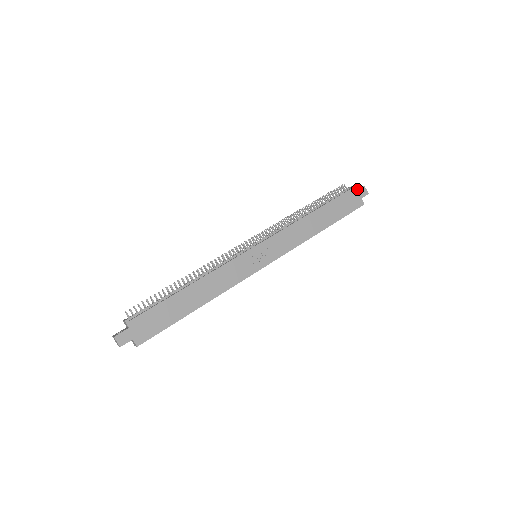
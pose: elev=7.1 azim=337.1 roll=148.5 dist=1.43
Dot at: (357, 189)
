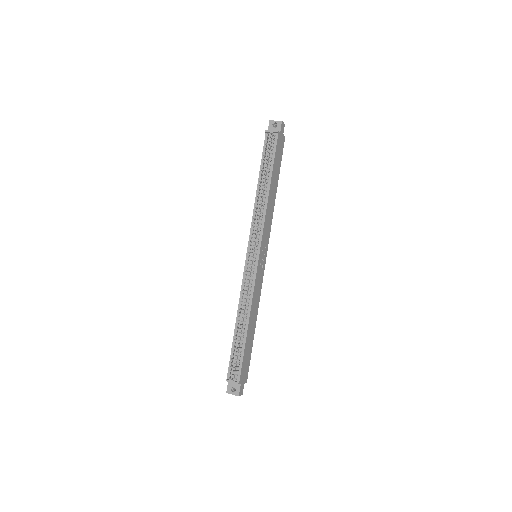
Dot at: (273, 123)
